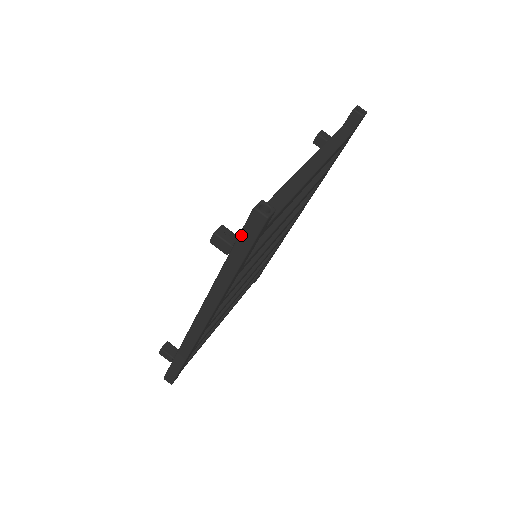
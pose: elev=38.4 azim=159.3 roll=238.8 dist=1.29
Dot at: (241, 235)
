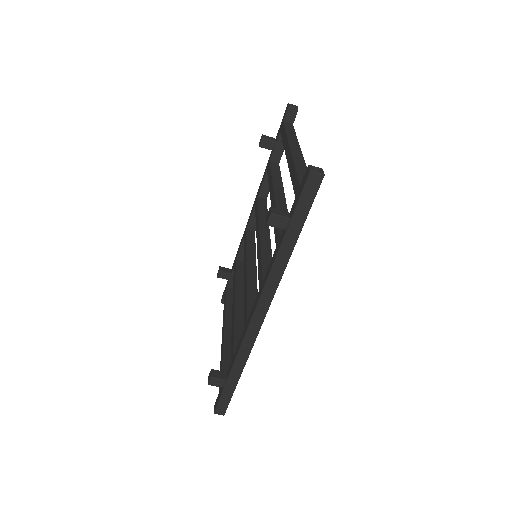
Dot at: (299, 203)
